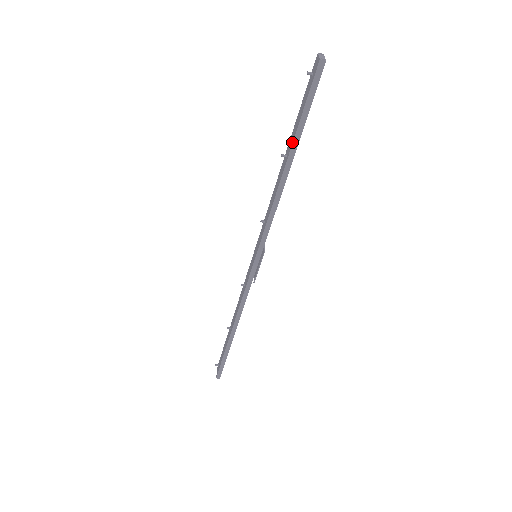
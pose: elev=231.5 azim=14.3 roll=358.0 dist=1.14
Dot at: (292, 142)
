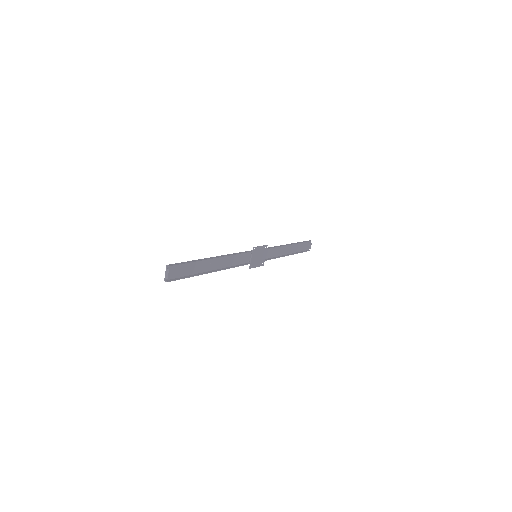
Dot at: (201, 272)
